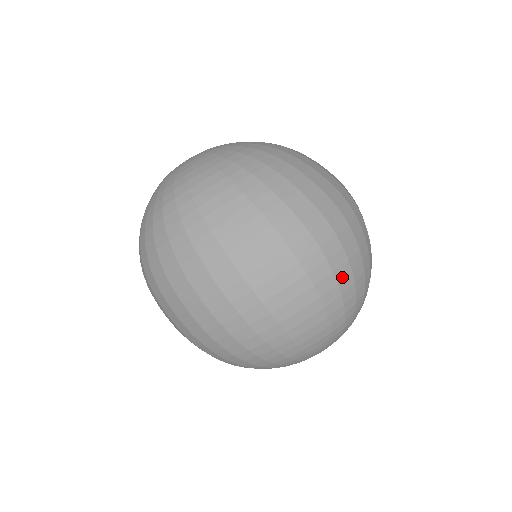
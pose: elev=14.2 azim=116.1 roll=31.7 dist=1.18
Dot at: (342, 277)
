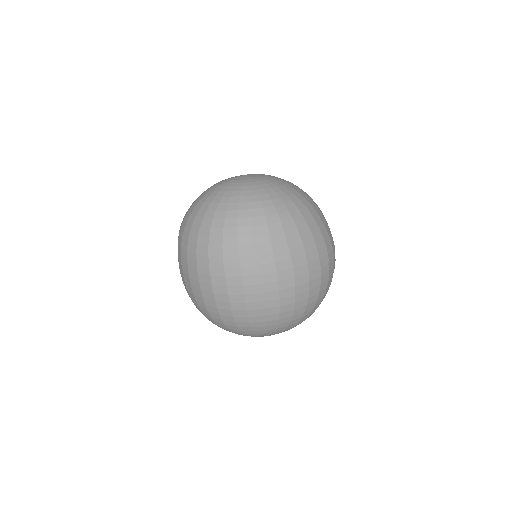
Dot at: occluded
